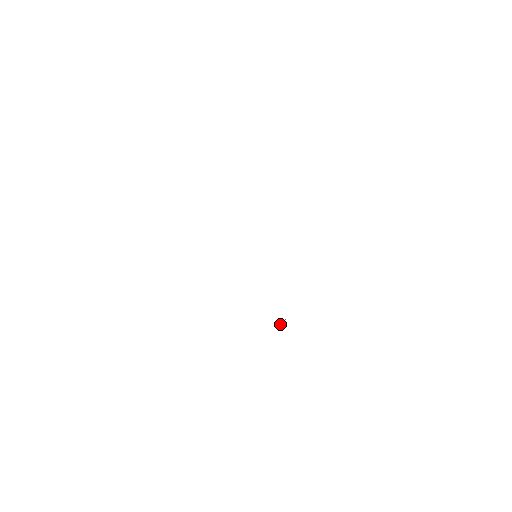
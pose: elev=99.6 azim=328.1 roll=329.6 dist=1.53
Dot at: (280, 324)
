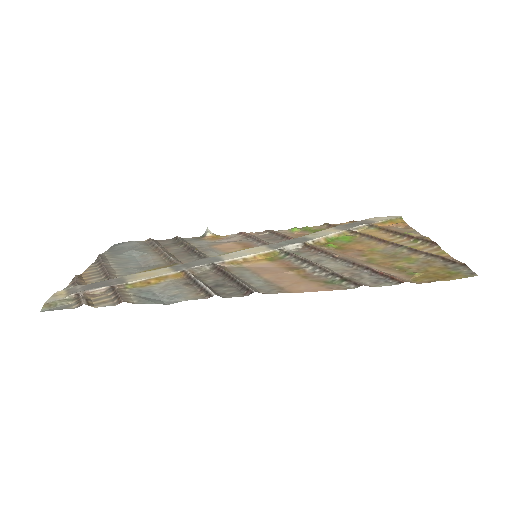
Dot at: (206, 230)
